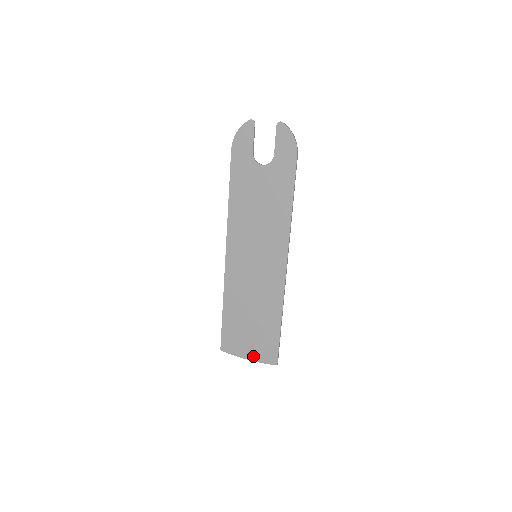
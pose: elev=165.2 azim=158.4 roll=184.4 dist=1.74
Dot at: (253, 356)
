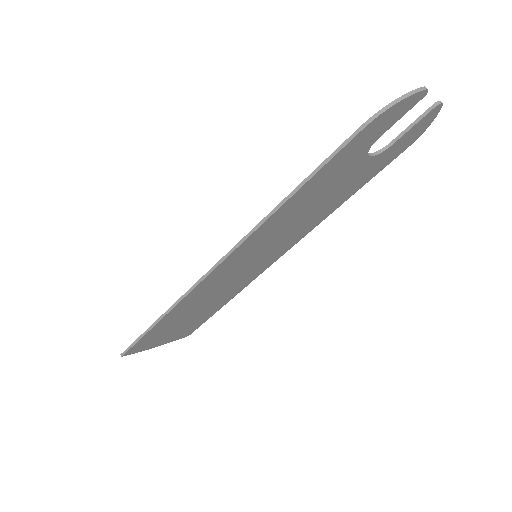
Dot at: (166, 342)
